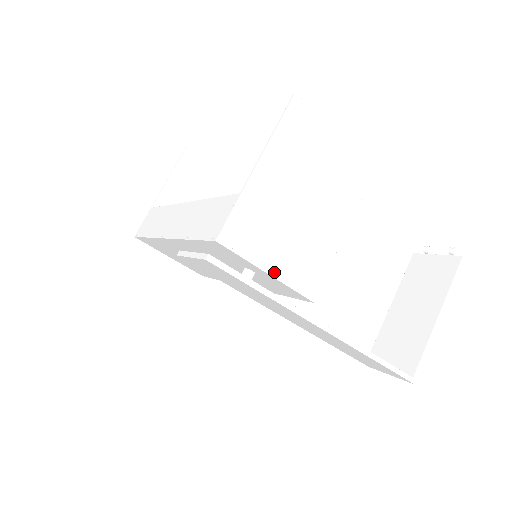
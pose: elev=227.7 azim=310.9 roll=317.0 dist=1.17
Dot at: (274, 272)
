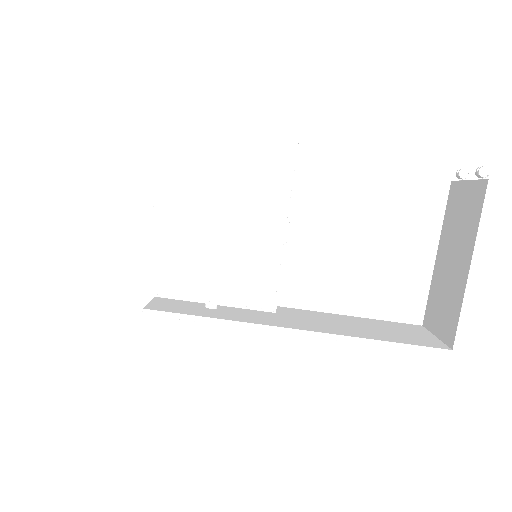
Dot at: (216, 300)
